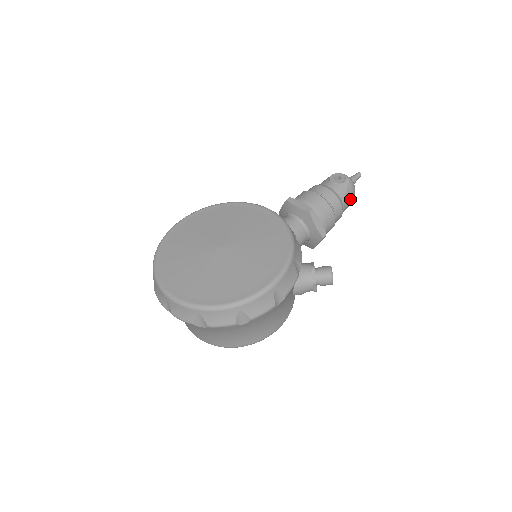
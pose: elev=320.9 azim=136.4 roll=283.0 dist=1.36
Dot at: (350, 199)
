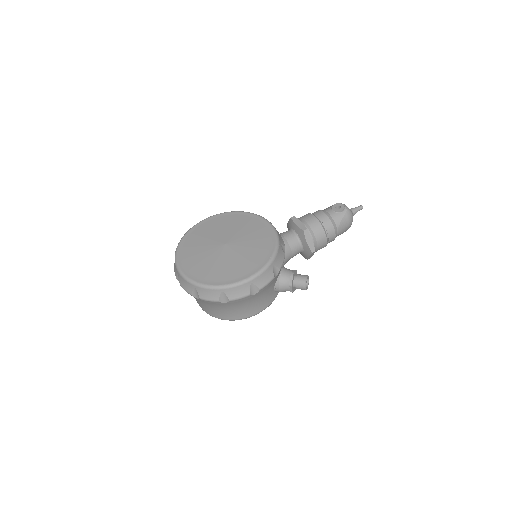
Dot at: (345, 226)
